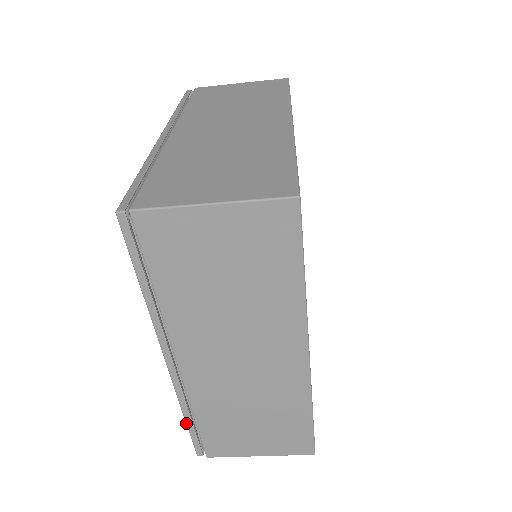
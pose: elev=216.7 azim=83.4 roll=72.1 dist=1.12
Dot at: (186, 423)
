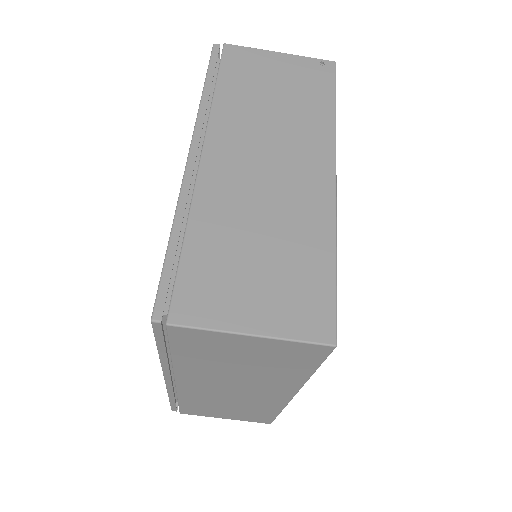
Dot at: (169, 400)
